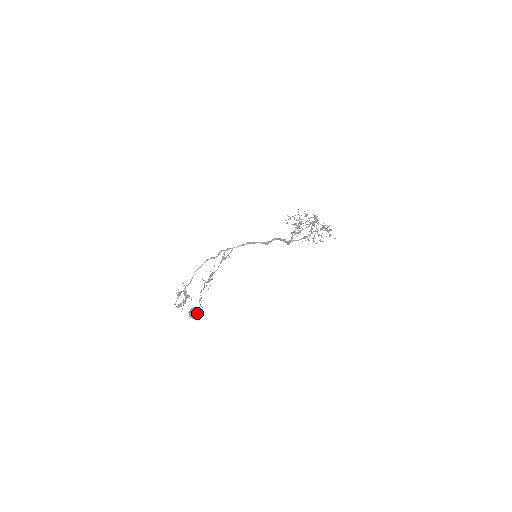
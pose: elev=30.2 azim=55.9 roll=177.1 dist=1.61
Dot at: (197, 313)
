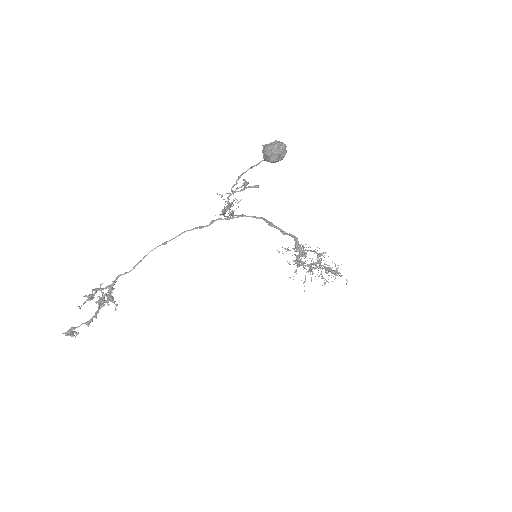
Dot at: (284, 148)
